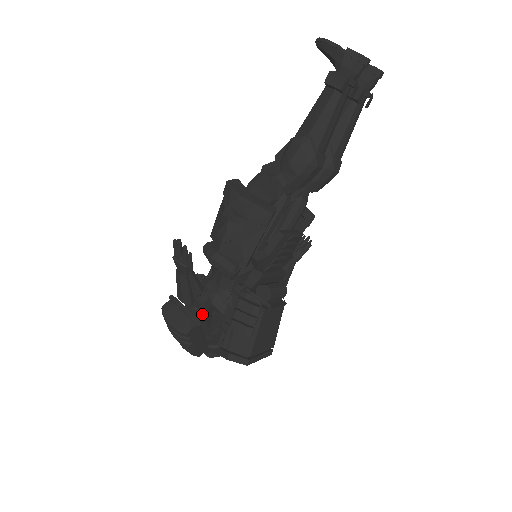
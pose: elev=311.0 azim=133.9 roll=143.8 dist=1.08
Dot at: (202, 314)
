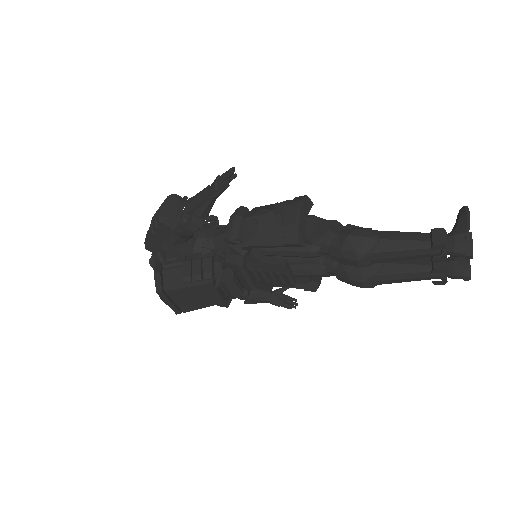
Dot at: (183, 228)
